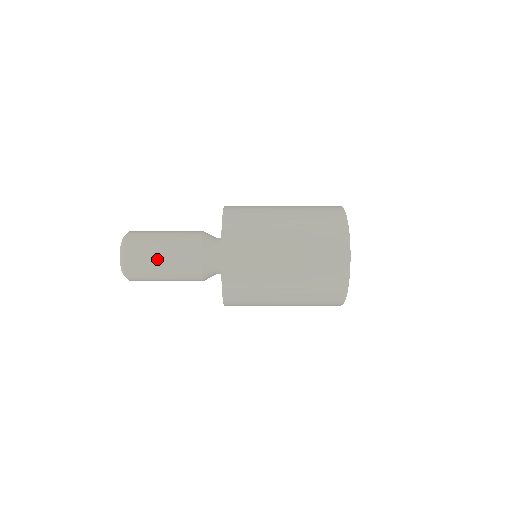
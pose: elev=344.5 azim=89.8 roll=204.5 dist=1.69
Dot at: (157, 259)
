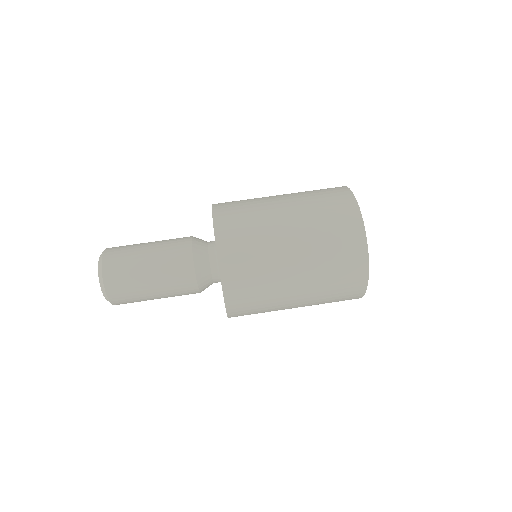
Dot at: (146, 289)
